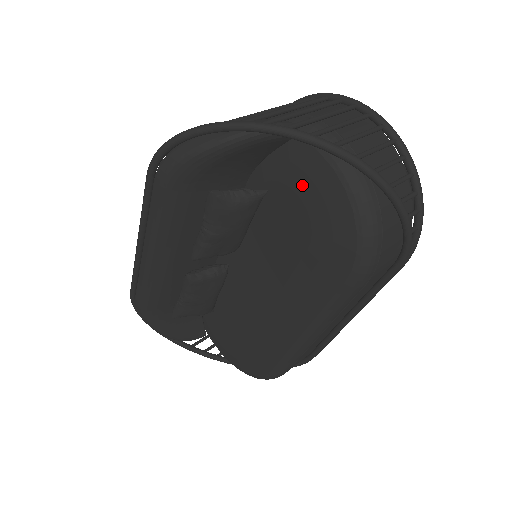
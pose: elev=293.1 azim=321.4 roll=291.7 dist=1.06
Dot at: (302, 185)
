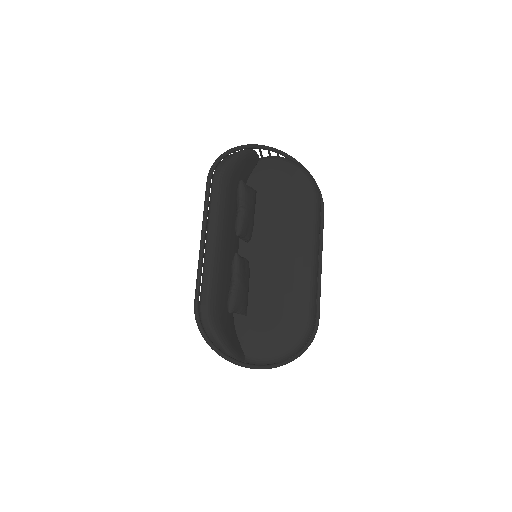
Dot at: (272, 175)
